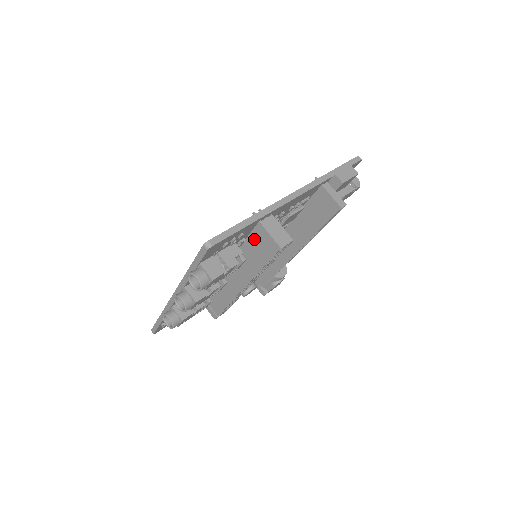
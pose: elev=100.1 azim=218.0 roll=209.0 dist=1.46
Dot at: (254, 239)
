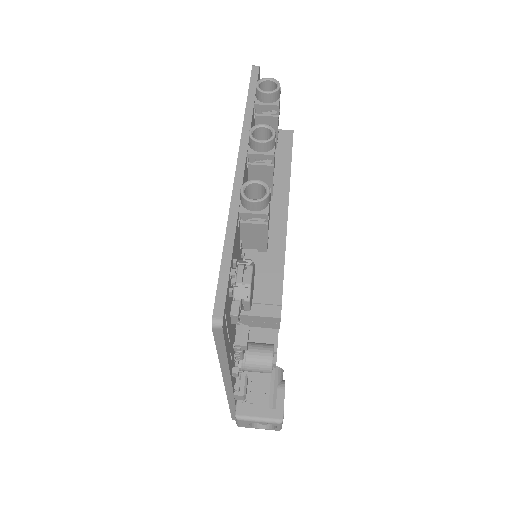
Dot at: occluded
